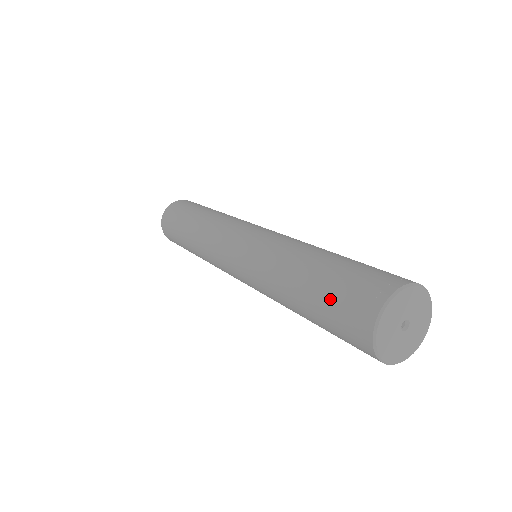
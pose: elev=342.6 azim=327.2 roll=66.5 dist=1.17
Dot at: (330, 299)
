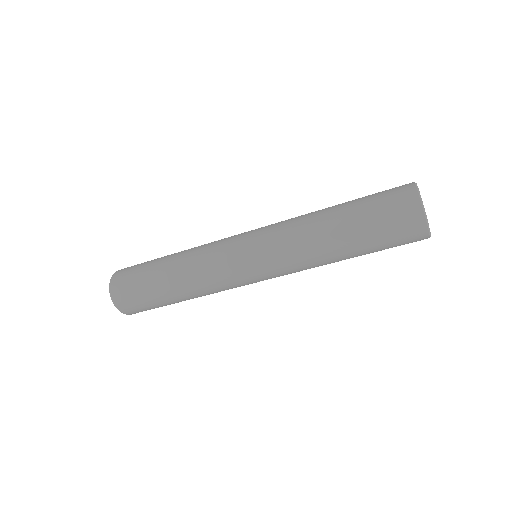
Dot at: (373, 203)
